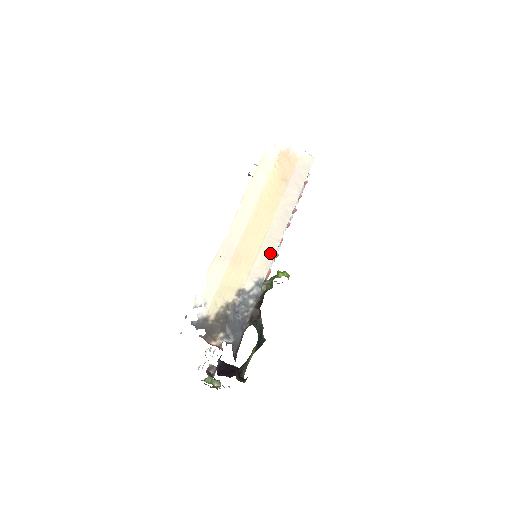
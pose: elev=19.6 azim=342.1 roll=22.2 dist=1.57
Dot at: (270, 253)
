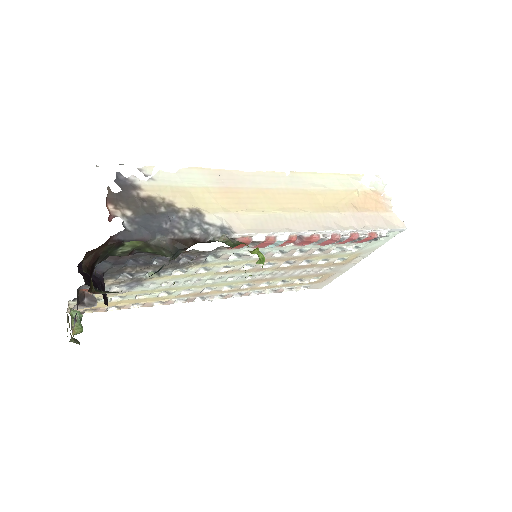
Dot at: (269, 227)
